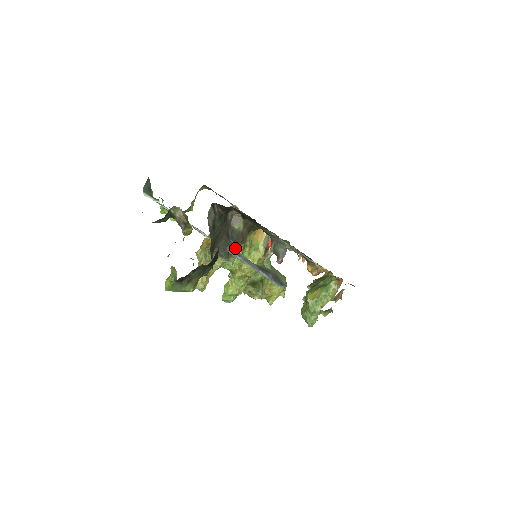
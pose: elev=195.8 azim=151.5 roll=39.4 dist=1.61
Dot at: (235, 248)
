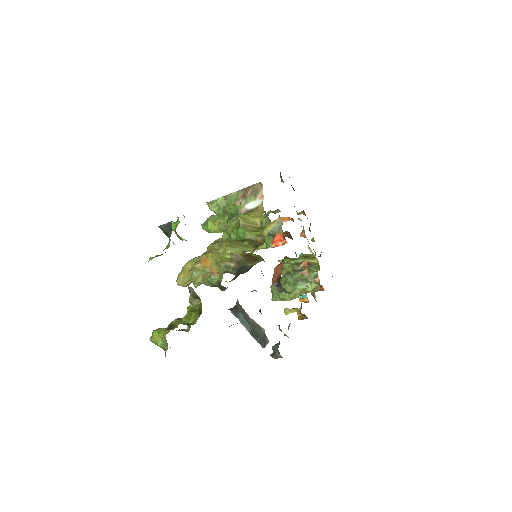
Dot at: (238, 308)
